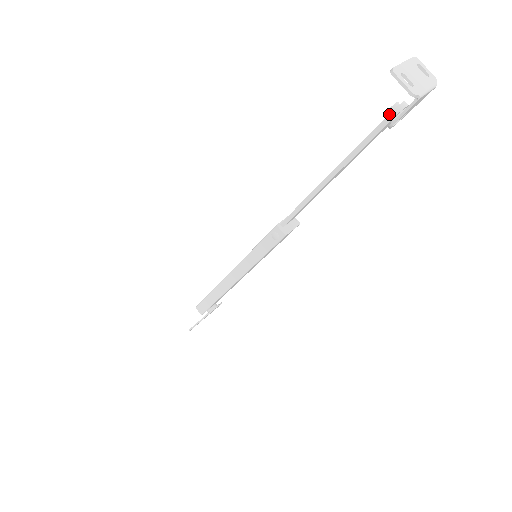
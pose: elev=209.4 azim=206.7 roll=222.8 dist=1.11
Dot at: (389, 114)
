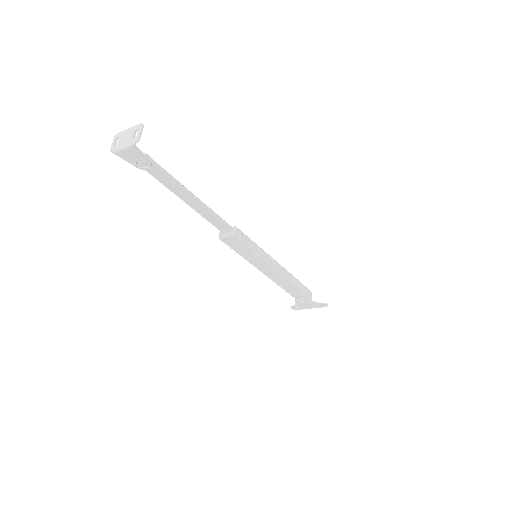
Dot at: occluded
